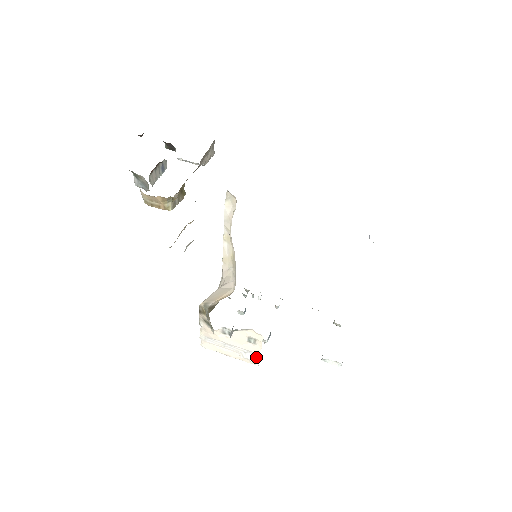
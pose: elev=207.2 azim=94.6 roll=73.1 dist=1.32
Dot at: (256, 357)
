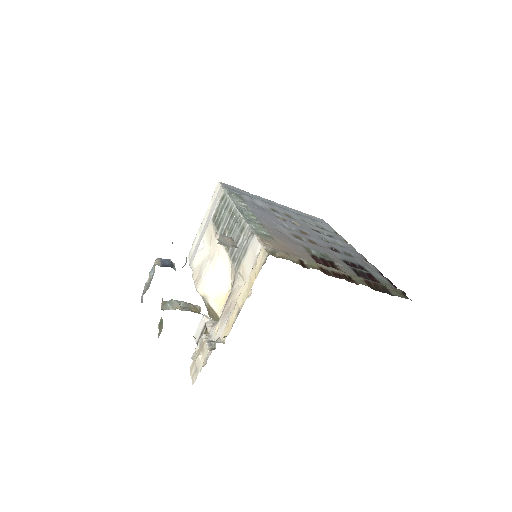
Dot at: occluded
